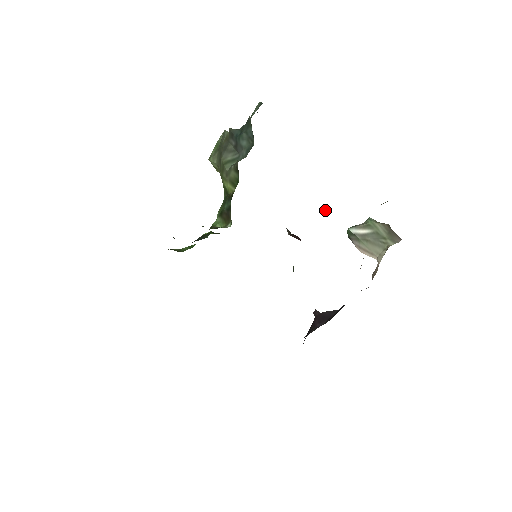
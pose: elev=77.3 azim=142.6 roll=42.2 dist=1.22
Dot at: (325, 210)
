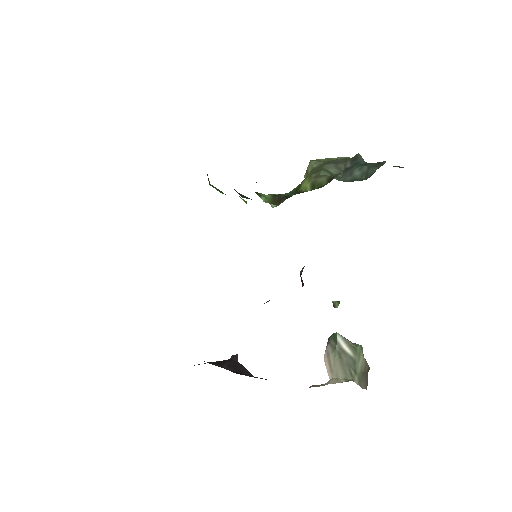
Dot at: (335, 302)
